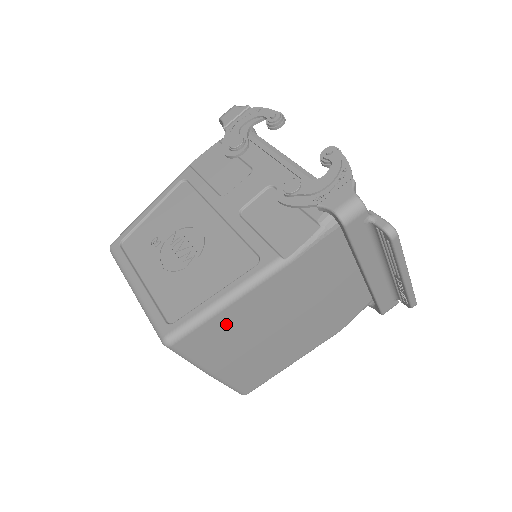
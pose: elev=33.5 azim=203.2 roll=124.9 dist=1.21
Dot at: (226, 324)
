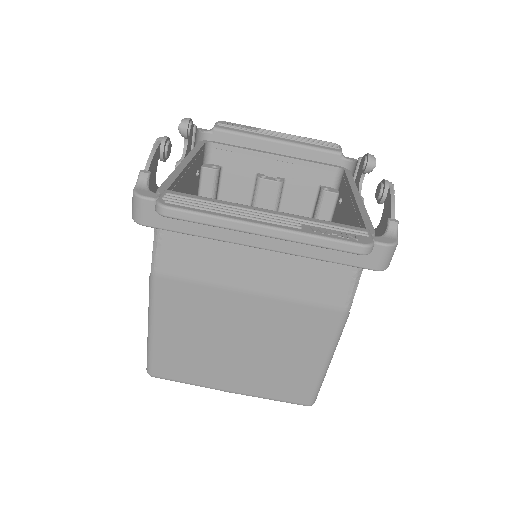
Dot at: (174, 347)
